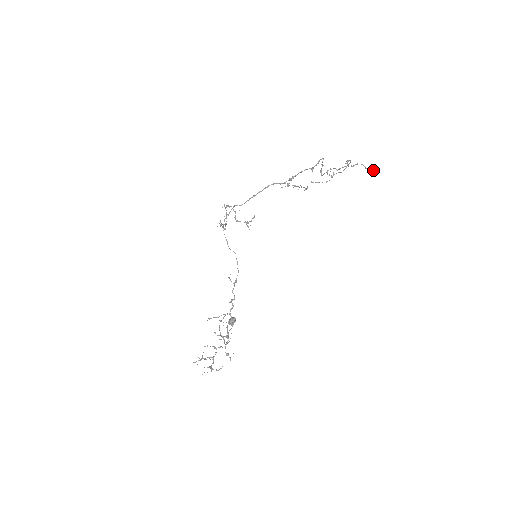
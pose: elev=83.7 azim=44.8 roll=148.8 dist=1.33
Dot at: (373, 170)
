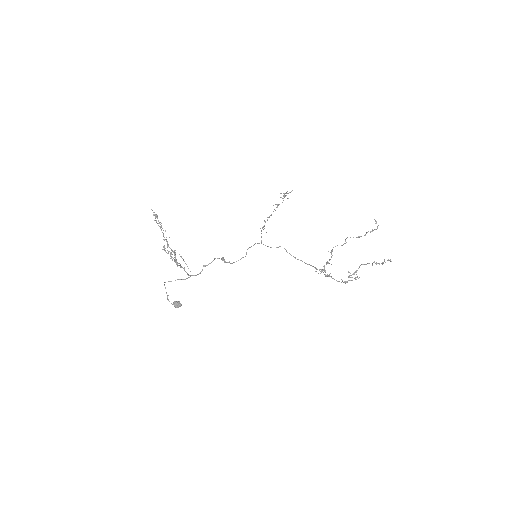
Dot at: occluded
